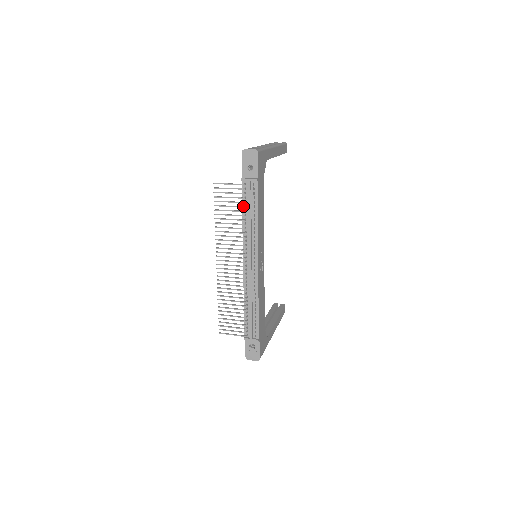
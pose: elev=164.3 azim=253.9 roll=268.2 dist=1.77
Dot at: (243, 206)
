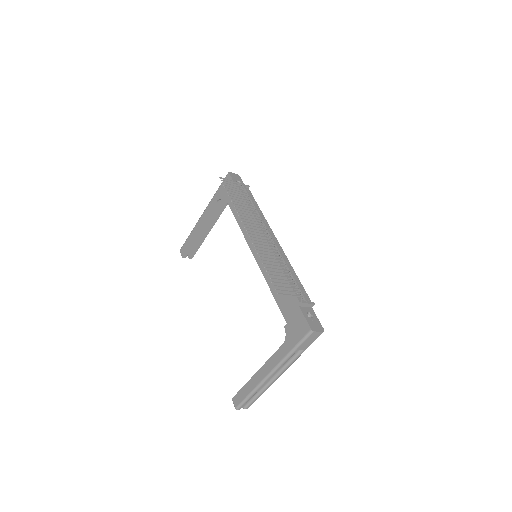
Dot at: (248, 196)
